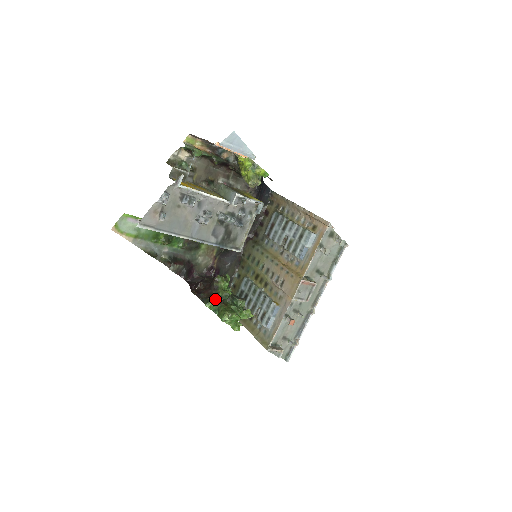
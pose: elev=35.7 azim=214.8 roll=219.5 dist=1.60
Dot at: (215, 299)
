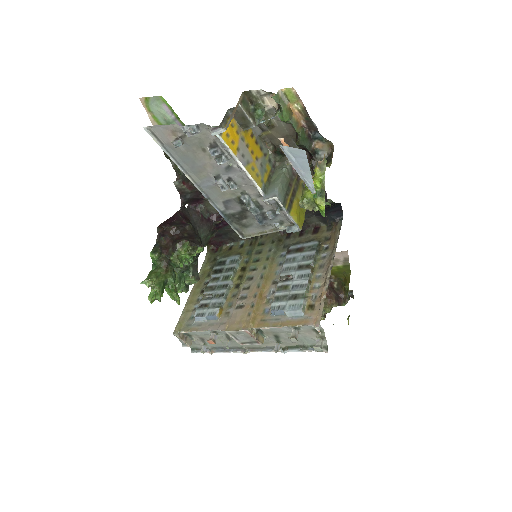
Dot at: (164, 256)
